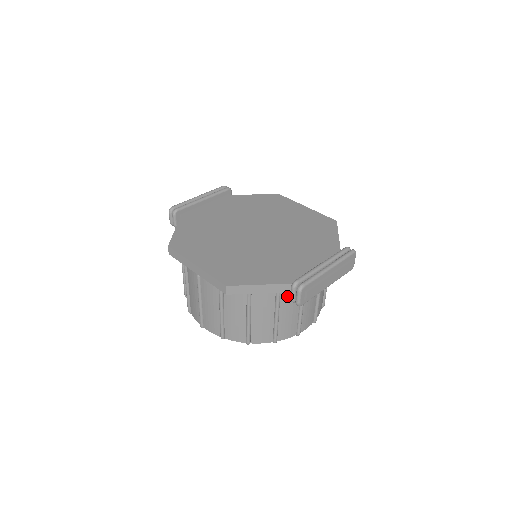
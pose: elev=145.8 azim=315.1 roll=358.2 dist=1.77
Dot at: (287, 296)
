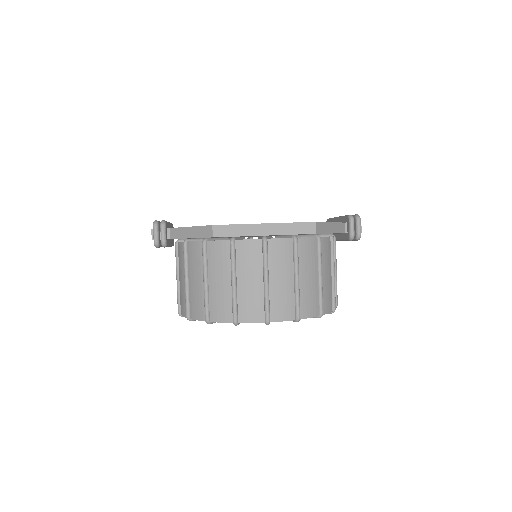
Dot at: occluded
